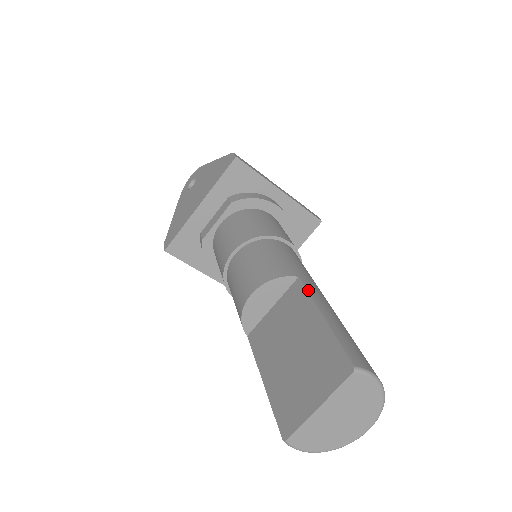
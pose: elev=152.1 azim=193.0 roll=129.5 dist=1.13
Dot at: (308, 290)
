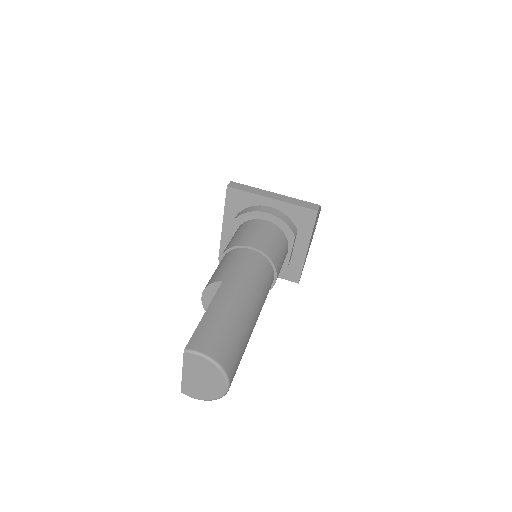
Dot at: (217, 292)
